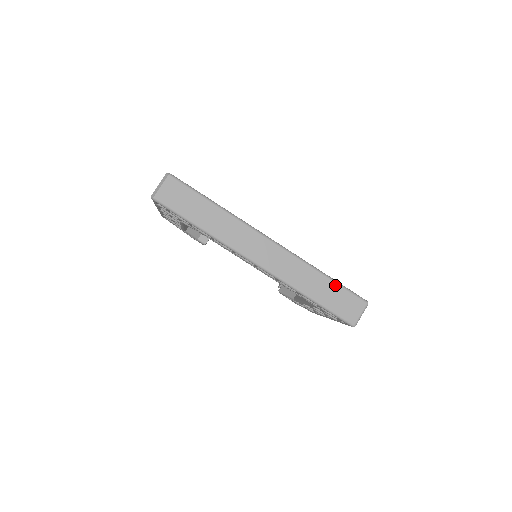
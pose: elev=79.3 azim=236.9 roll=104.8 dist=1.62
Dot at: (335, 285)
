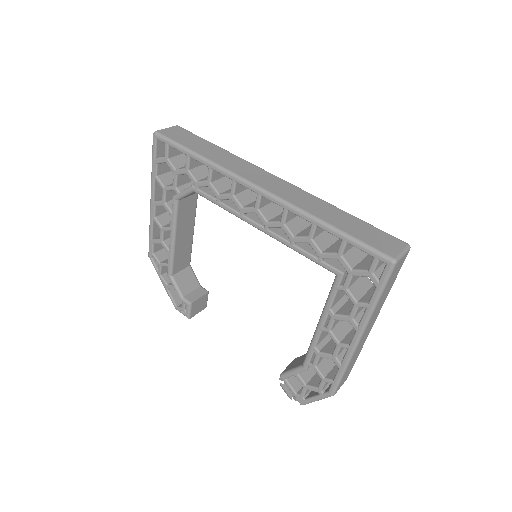
Dot at: (360, 221)
